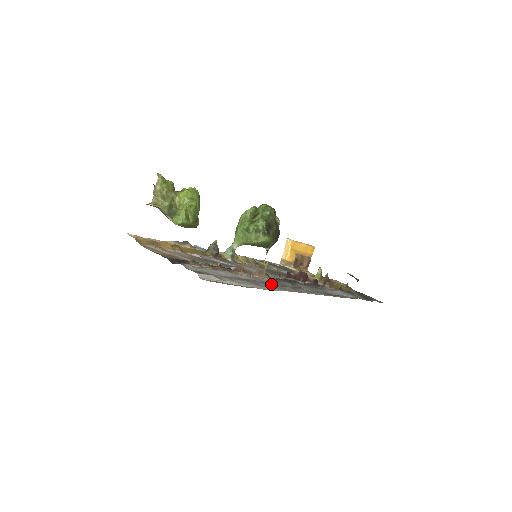
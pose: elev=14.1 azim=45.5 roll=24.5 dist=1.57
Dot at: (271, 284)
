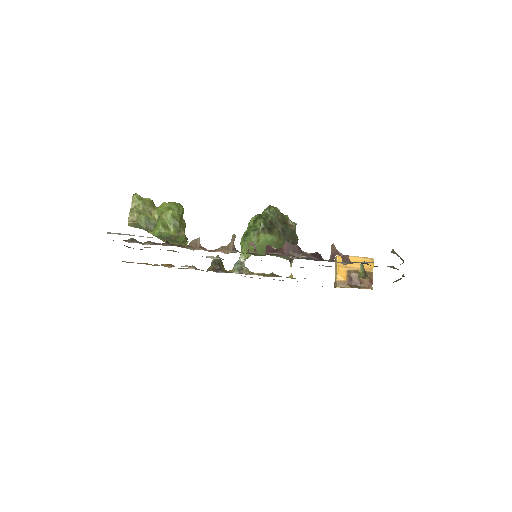
Dot at: occluded
